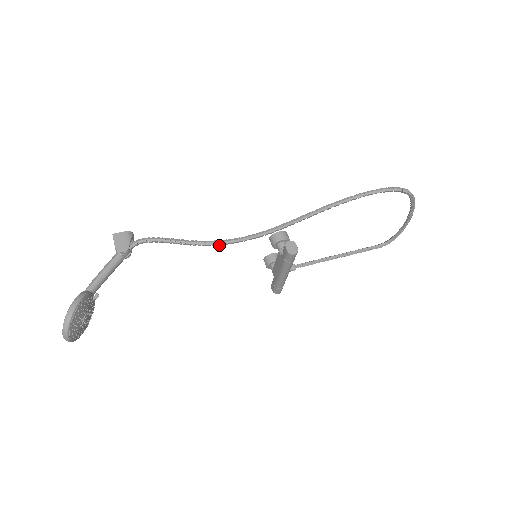
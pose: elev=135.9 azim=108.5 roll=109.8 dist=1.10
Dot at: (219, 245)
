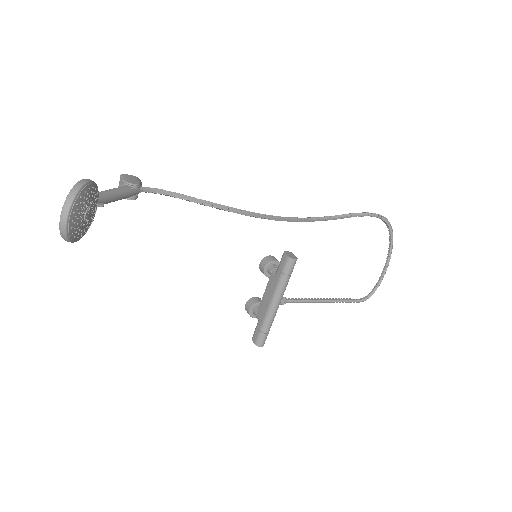
Dot at: occluded
